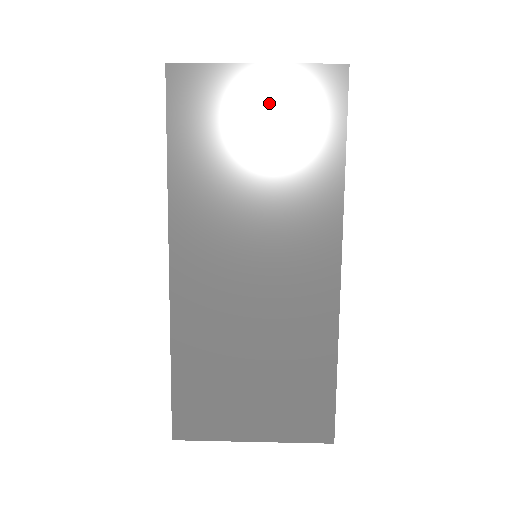
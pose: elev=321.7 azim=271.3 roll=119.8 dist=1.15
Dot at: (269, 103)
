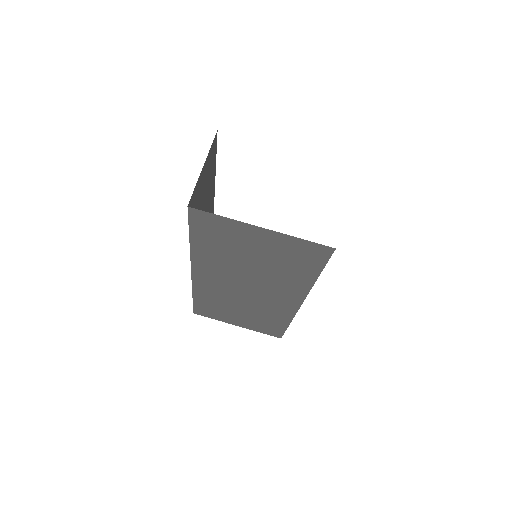
Dot at: (267, 245)
